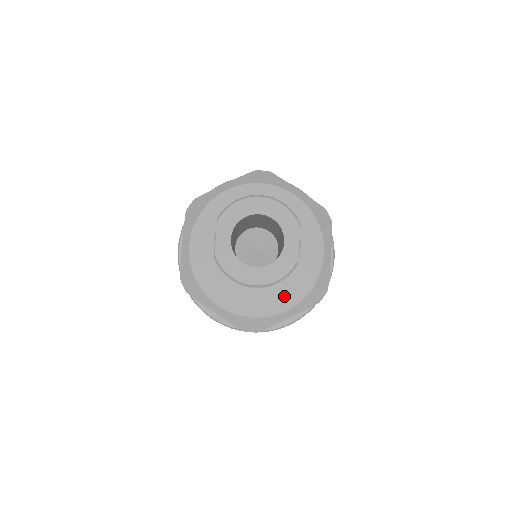
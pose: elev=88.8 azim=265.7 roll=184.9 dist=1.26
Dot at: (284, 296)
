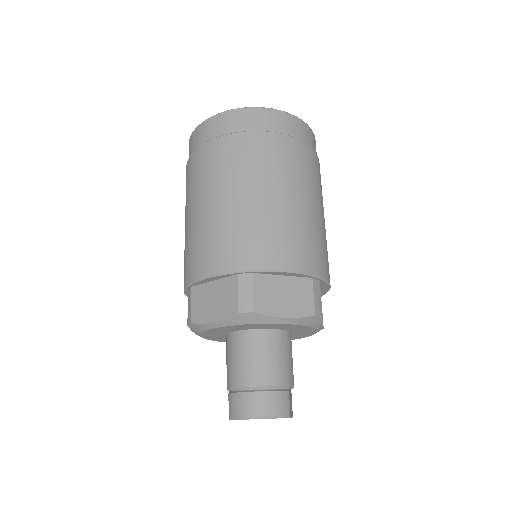
Dot at: occluded
